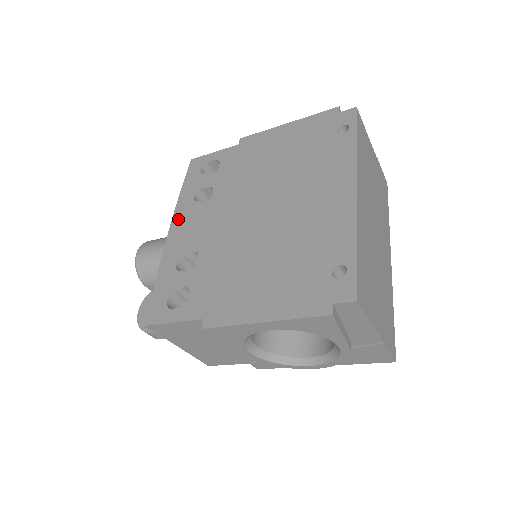
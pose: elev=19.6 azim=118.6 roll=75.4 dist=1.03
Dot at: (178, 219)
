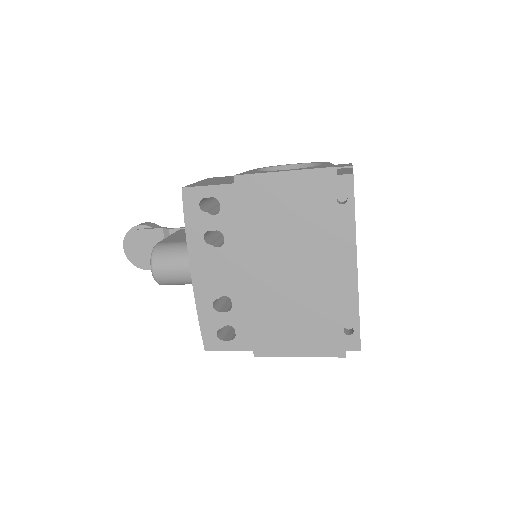
Dot at: (196, 261)
